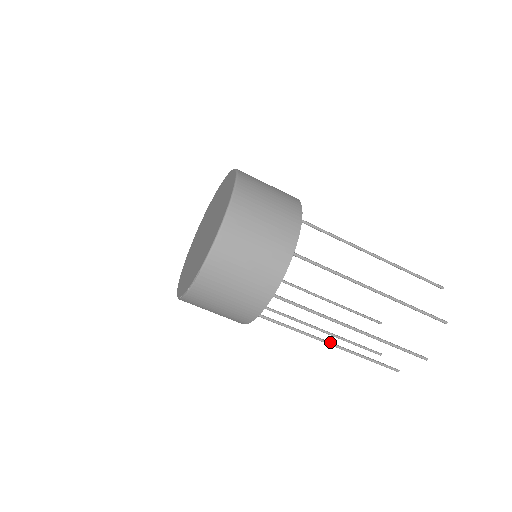
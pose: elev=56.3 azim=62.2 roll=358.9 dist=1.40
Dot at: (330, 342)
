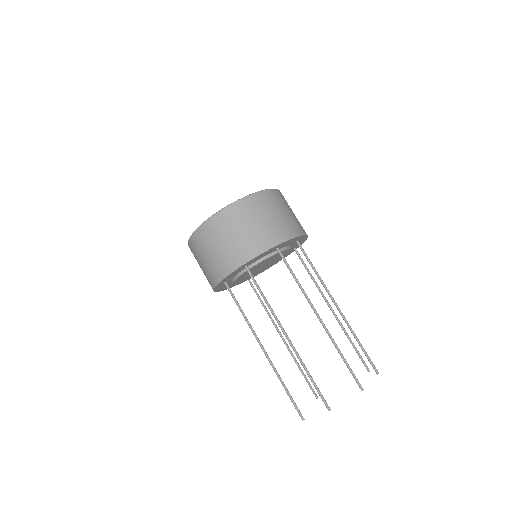
Dot at: occluded
